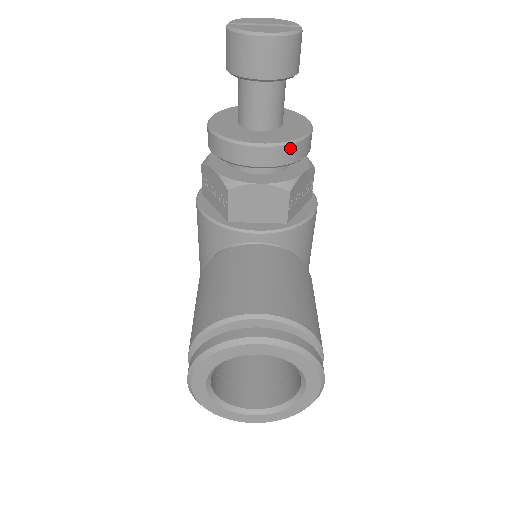
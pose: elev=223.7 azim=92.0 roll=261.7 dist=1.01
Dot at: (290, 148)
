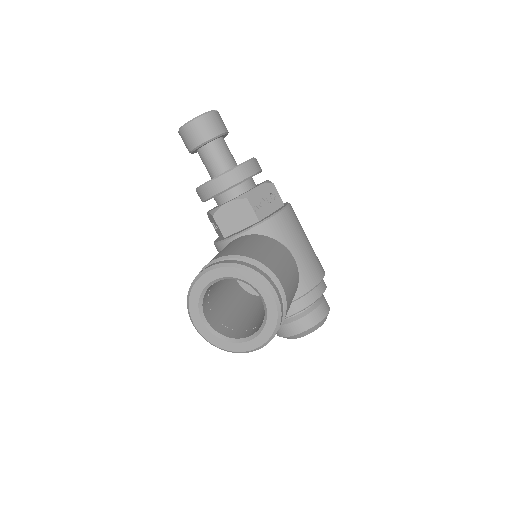
Dot at: (233, 172)
